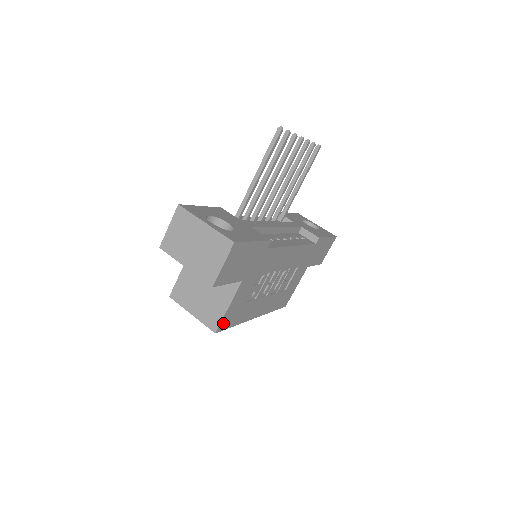
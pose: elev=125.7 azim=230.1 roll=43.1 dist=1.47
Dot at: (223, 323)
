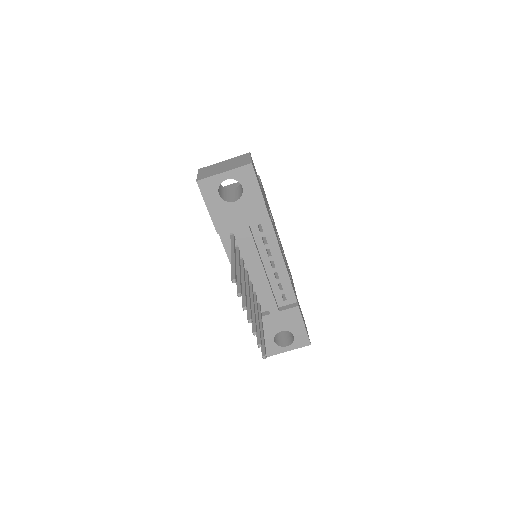
Dot at: (291, 276)
